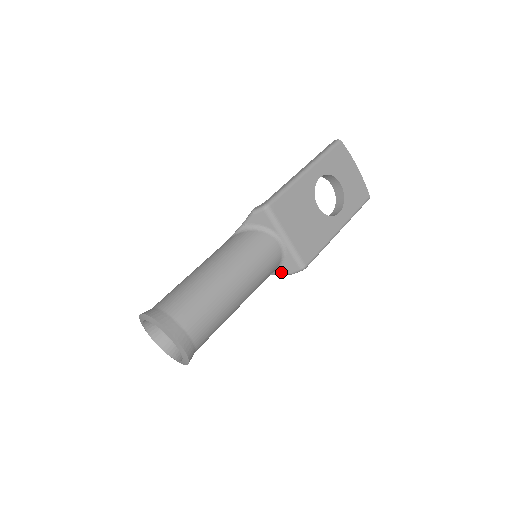
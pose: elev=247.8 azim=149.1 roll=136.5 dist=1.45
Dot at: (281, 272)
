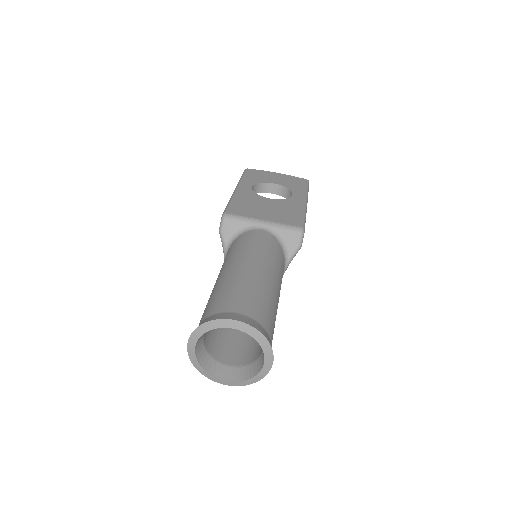
Dot at: (291, 253)
